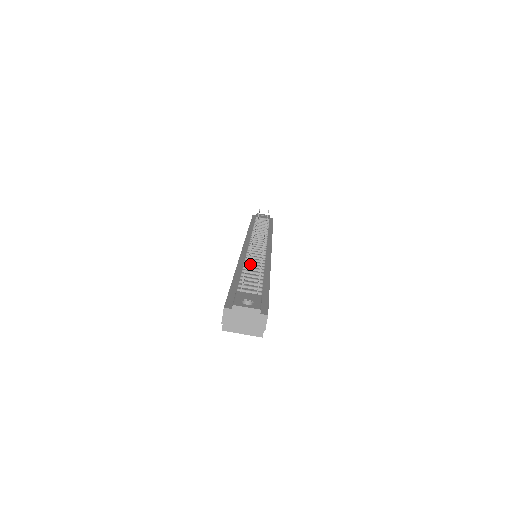
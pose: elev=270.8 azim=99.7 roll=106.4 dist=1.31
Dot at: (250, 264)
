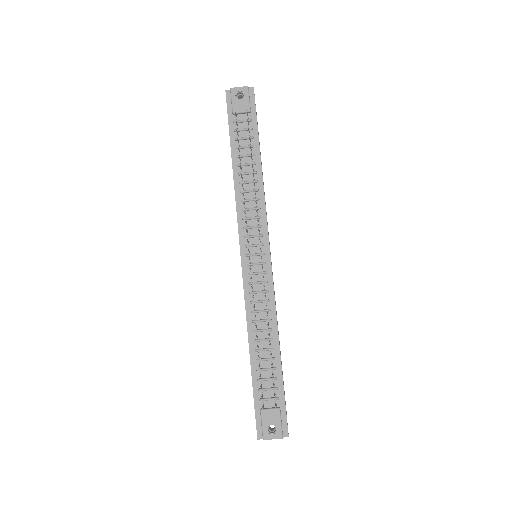
Dot at: (259, 330)
